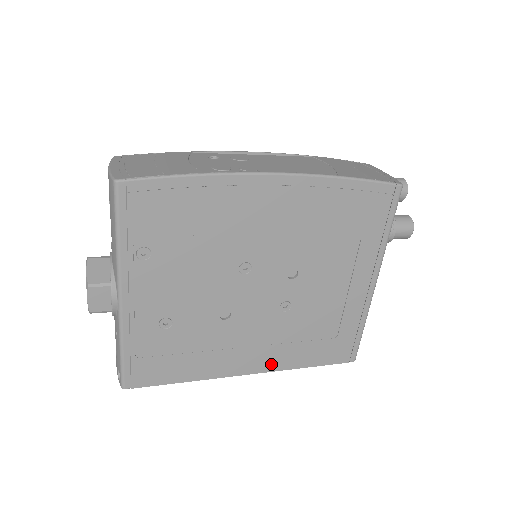
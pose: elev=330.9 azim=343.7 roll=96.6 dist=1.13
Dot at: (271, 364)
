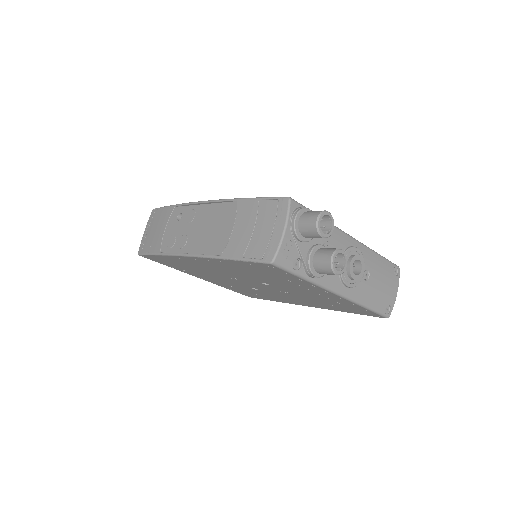
Dot at: (317, 306)
